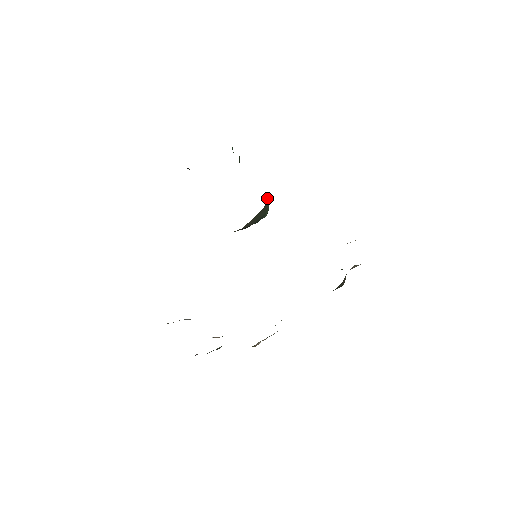
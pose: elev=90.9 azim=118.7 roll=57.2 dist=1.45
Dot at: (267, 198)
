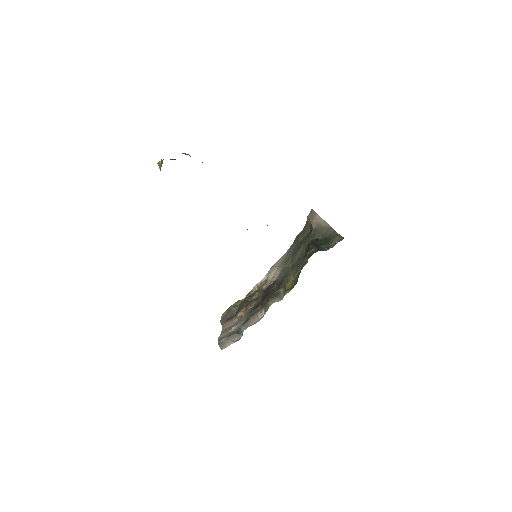
Dot at: occluded
